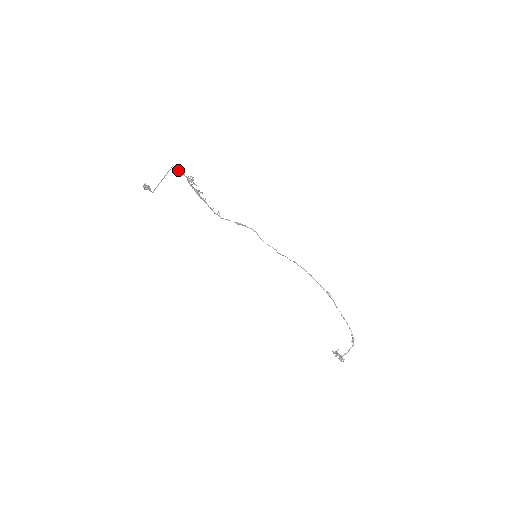
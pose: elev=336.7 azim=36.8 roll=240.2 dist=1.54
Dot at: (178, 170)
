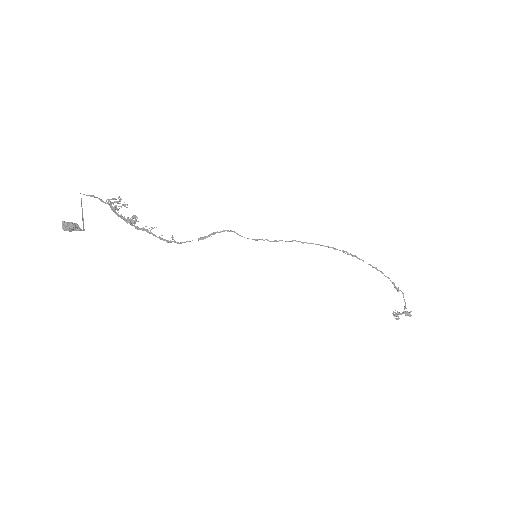
Dot at: occluded
